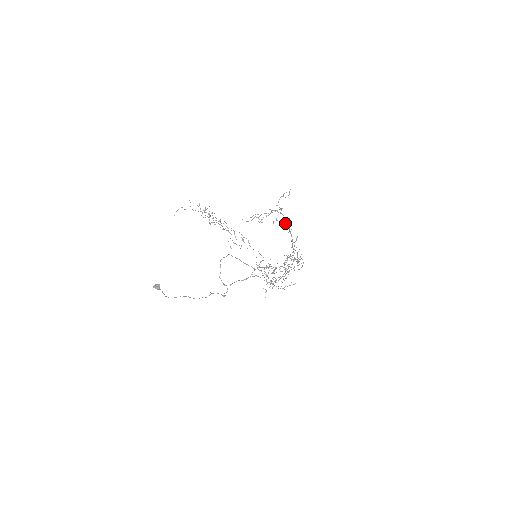
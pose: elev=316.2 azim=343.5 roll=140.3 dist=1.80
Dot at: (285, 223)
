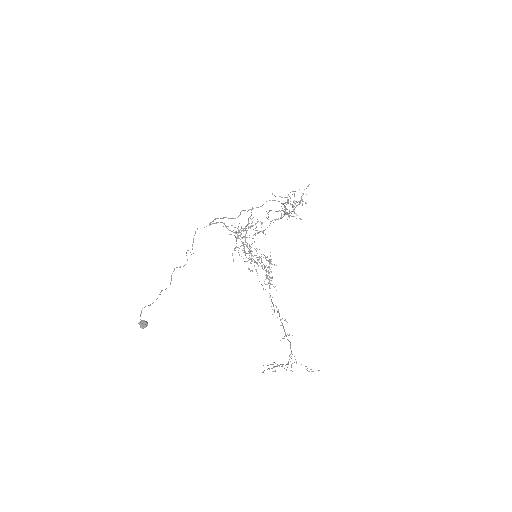
Dot at: occluded
